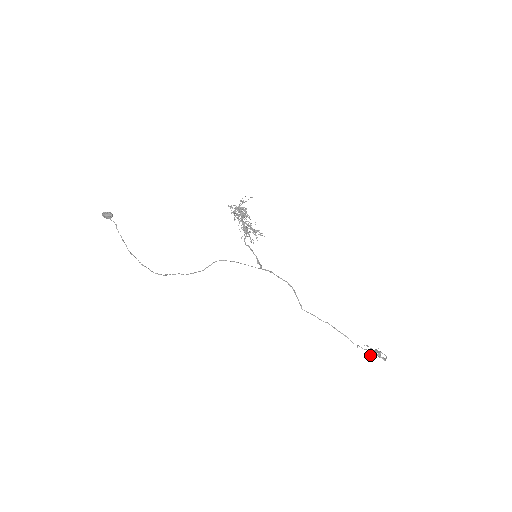
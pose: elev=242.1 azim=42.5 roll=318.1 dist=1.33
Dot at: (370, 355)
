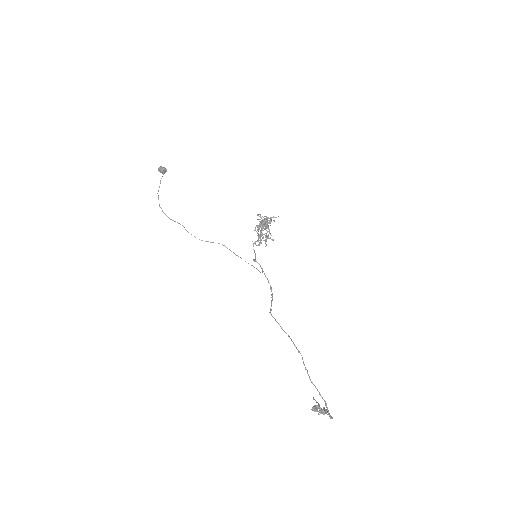
Dot at: (314, 408)
